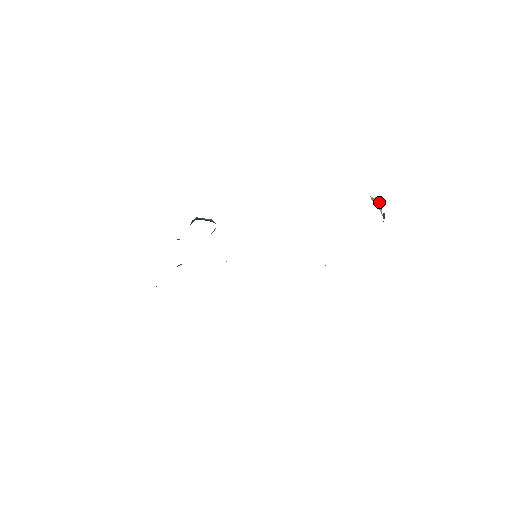
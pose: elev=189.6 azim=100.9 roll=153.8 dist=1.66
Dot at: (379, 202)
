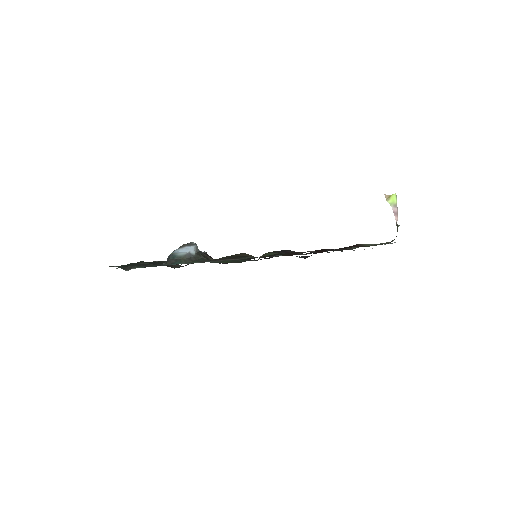
Dot at: (396, 203)
